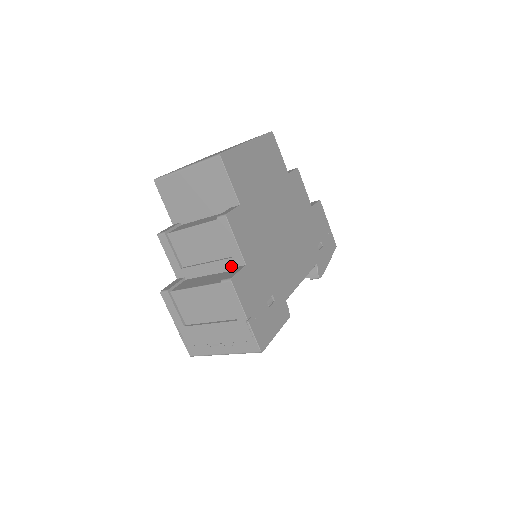
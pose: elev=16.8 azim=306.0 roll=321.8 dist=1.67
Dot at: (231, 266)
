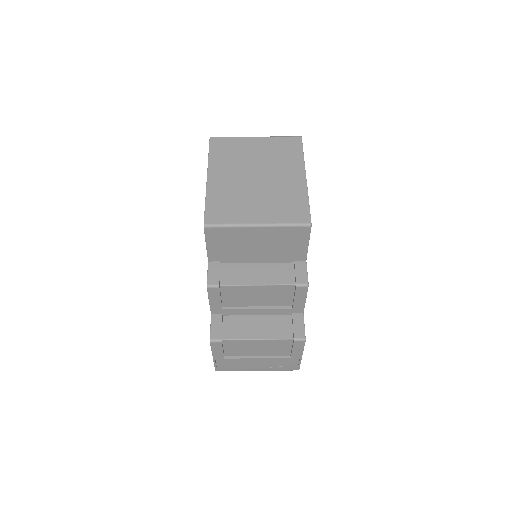
Dot at: (287, 313)
